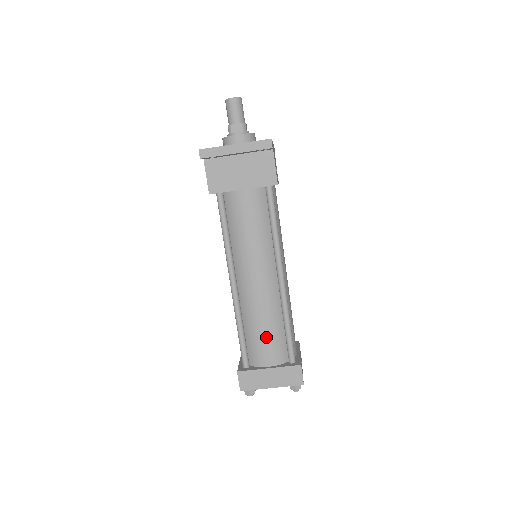
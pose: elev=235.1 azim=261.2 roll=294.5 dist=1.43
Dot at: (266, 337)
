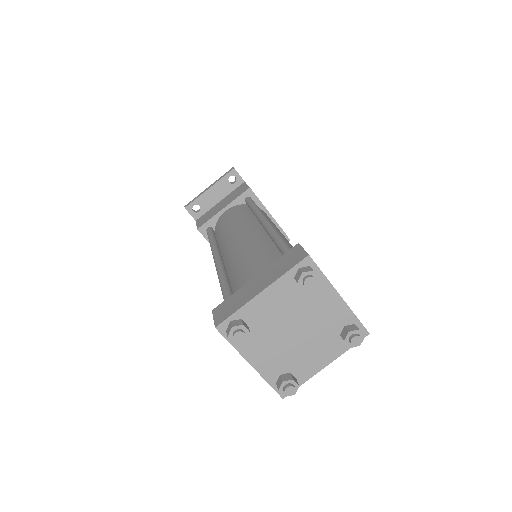
Dot at: (251, 262)
